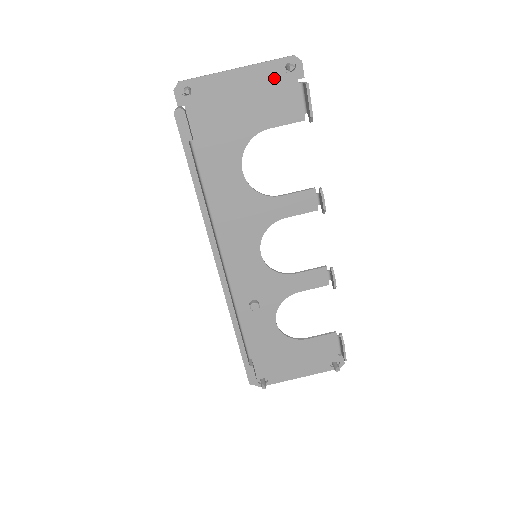
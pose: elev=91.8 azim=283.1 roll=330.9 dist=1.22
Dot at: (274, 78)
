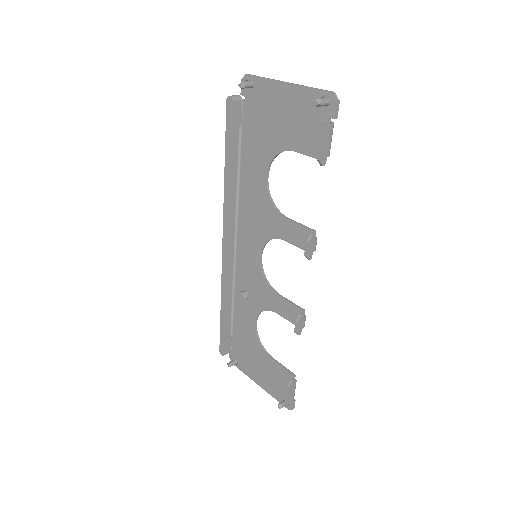
Dot at: (311, 106)
